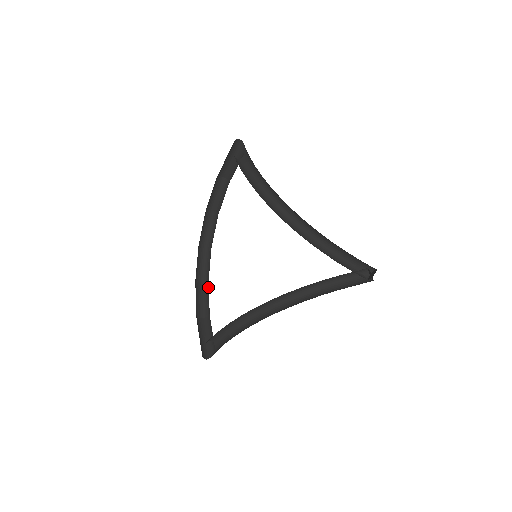
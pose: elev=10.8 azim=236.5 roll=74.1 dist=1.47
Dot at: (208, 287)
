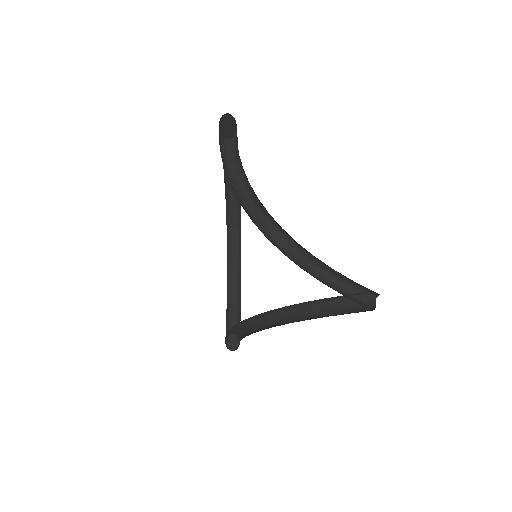
Dot at: occluded
